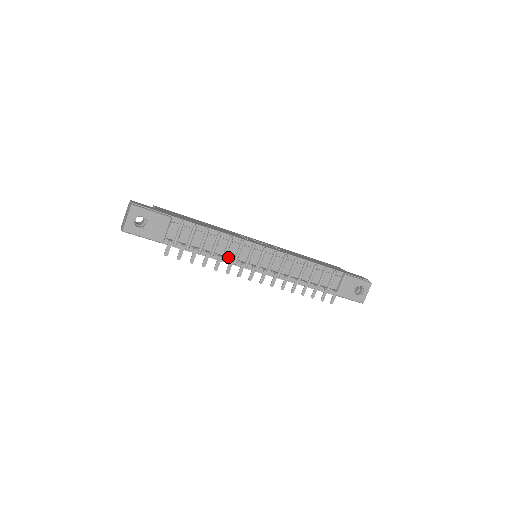
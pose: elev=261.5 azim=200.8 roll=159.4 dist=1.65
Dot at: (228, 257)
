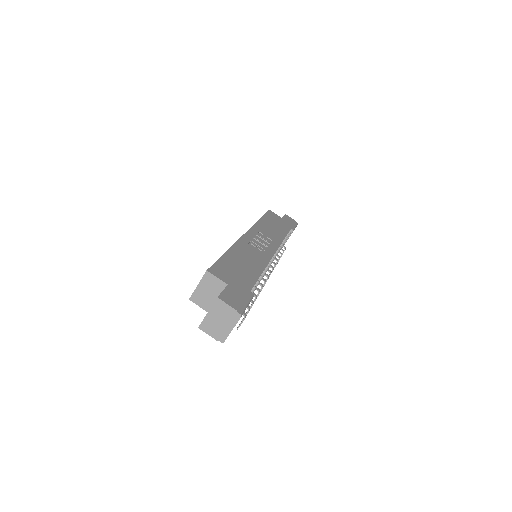
Dot at: occluded
